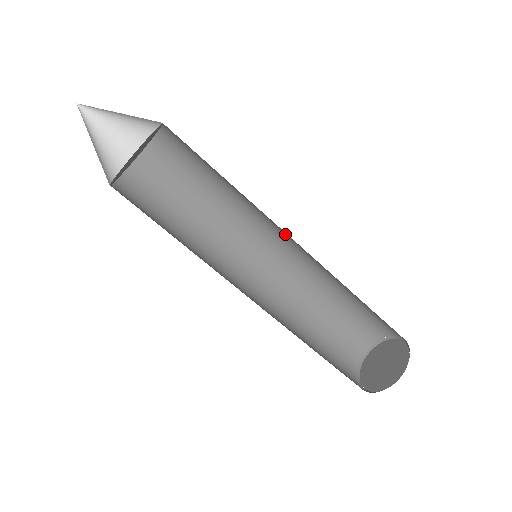
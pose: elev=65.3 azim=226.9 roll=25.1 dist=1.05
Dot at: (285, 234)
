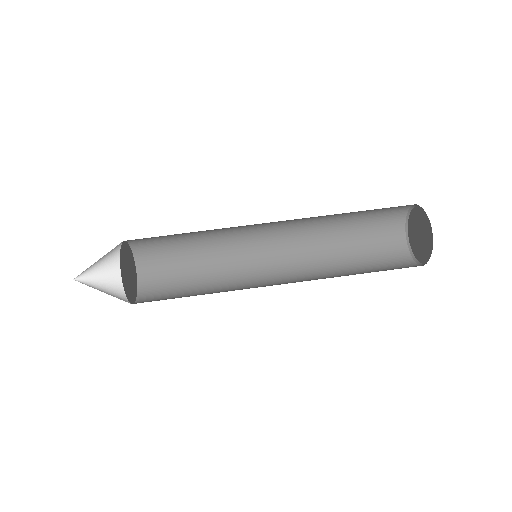
Dot at: (260, 227)
